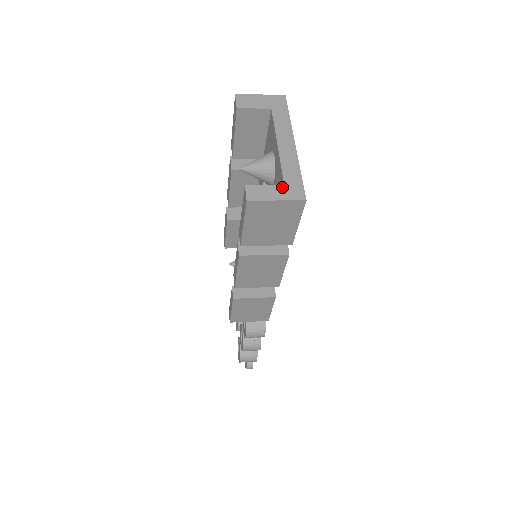
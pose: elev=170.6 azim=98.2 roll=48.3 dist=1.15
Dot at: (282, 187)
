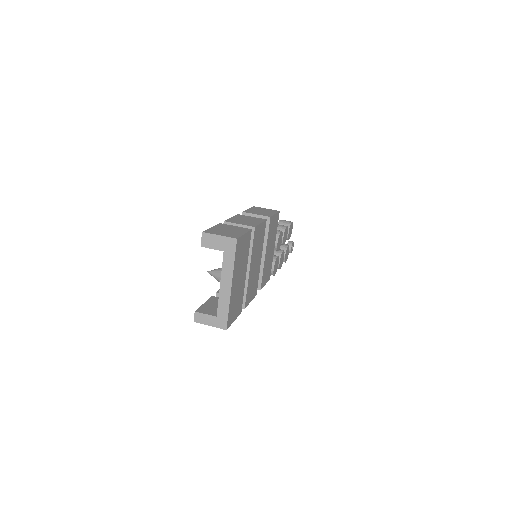
Dot at: (215, 318)
